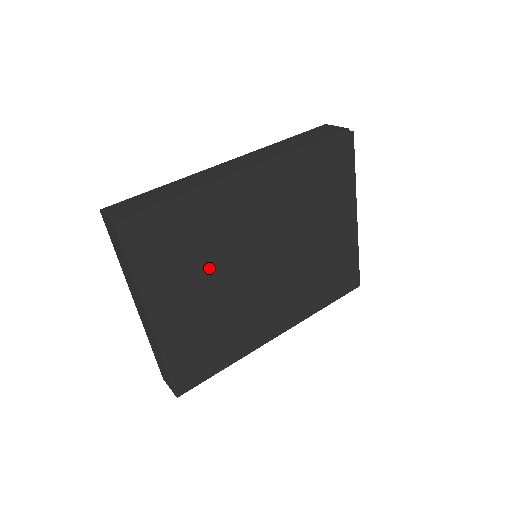
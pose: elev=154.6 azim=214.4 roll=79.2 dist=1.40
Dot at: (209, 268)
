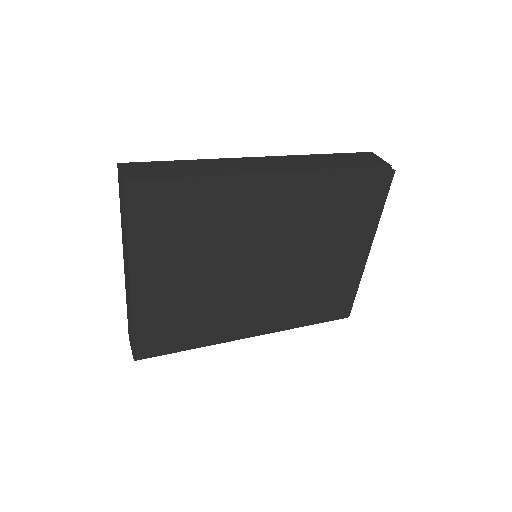
Dot at: (204, 254)
